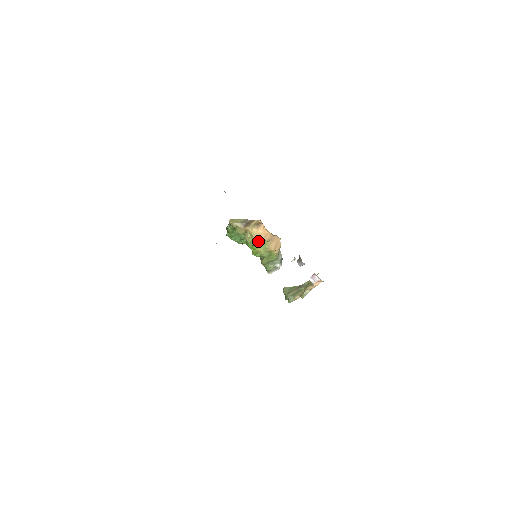
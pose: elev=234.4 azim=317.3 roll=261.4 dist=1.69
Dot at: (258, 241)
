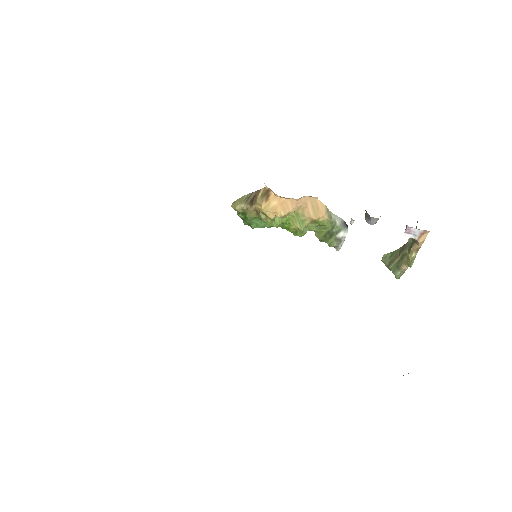
Dot at: occluded
